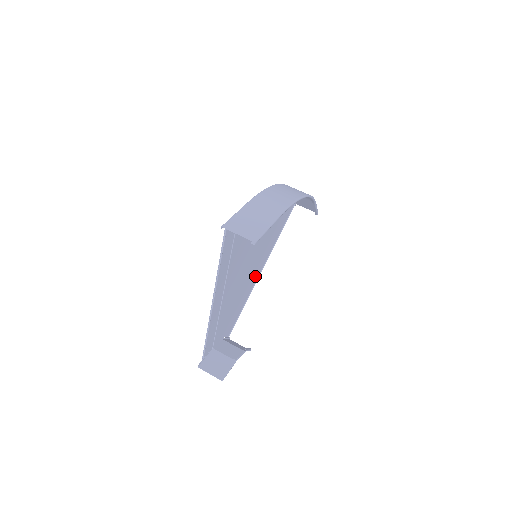
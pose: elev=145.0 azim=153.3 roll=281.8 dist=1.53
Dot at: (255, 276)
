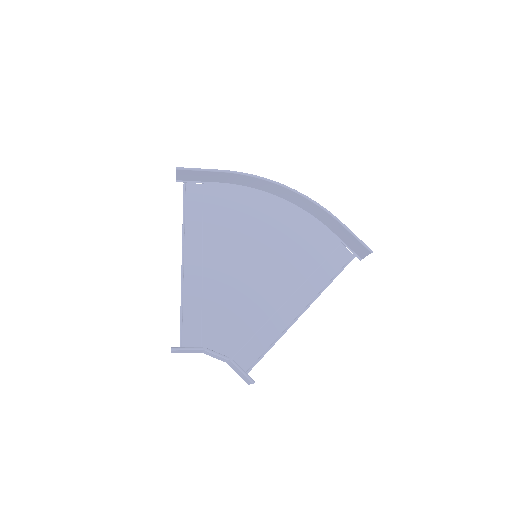
Dot at: (286, 309)
